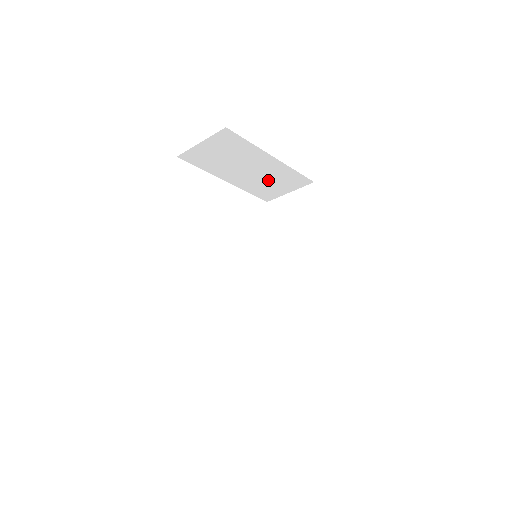
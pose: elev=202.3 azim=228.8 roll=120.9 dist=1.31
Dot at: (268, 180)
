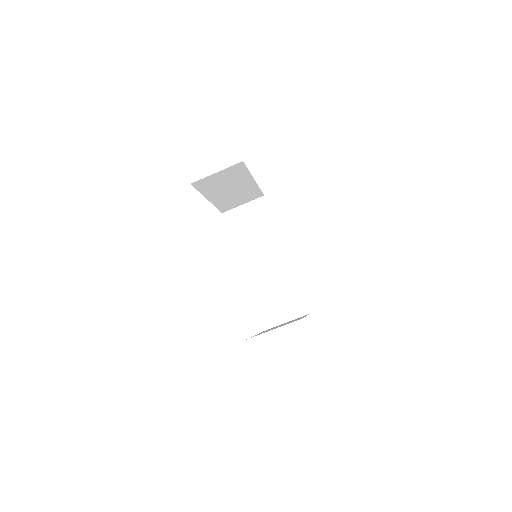
Dot at: (237, 196)
